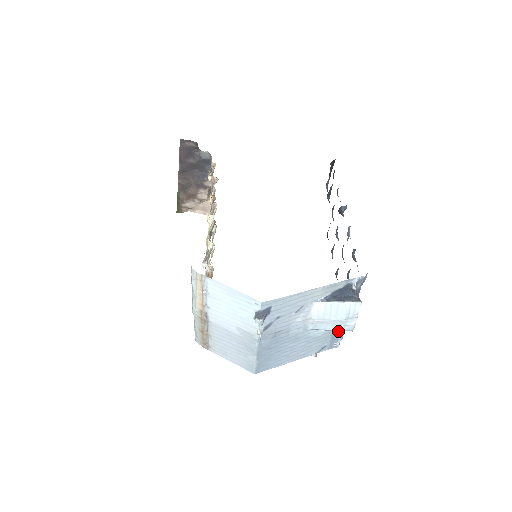
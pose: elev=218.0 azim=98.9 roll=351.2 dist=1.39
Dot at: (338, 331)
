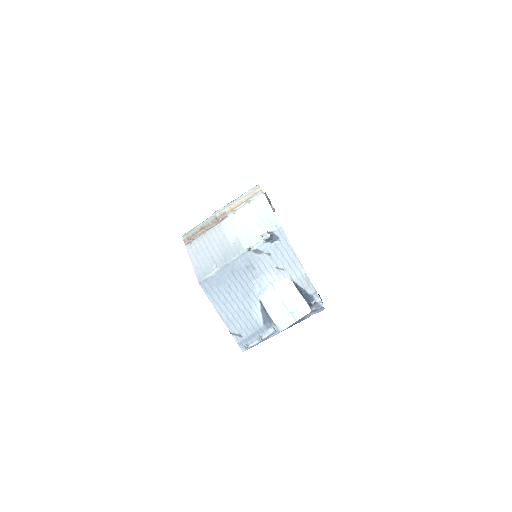
Dot at: (262, 334)
